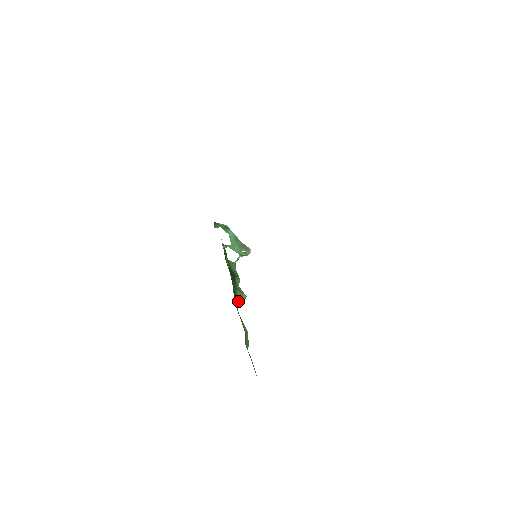
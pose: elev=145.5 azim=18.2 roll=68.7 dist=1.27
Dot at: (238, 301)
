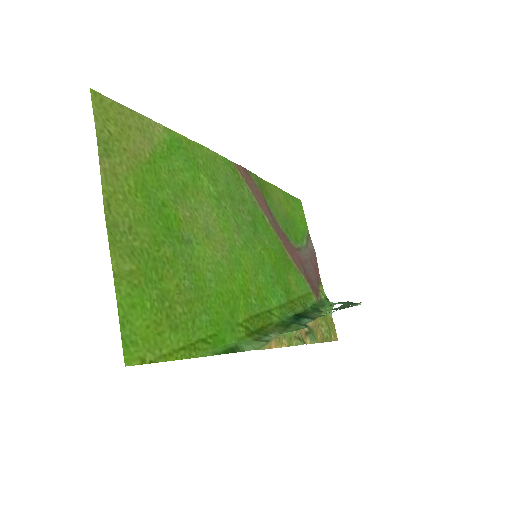
Dot at: (286, 330)
